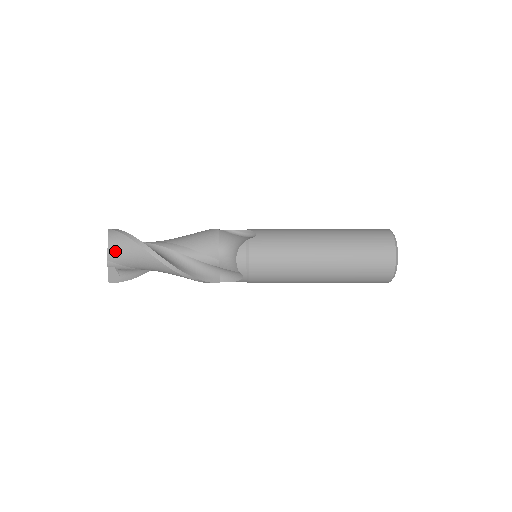
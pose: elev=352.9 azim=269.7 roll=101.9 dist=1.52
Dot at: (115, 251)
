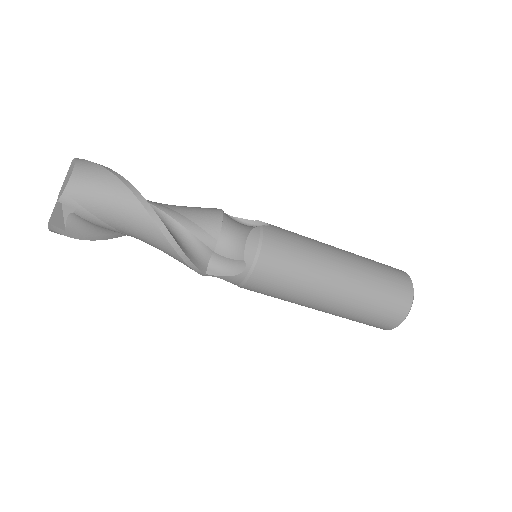
Dot at: (82, 181)
